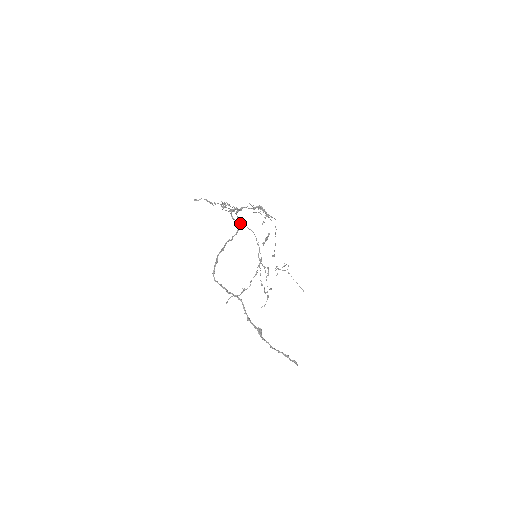
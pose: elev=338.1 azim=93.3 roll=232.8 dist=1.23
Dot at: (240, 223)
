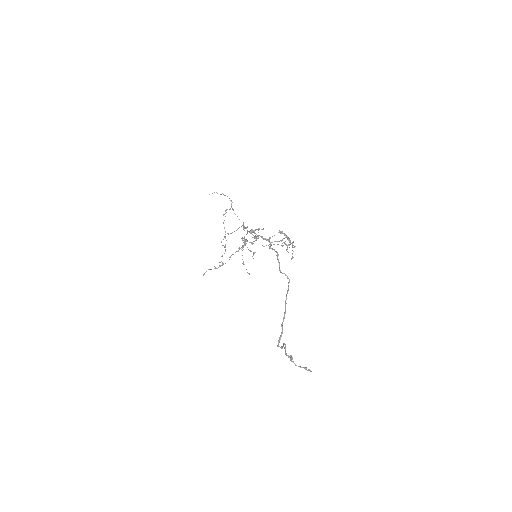
Dot at: (289, 279)
